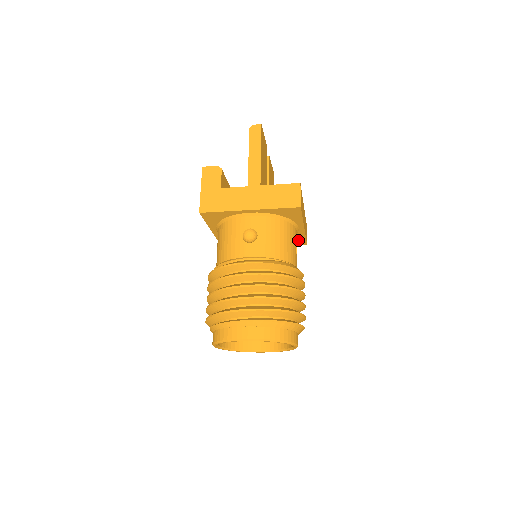
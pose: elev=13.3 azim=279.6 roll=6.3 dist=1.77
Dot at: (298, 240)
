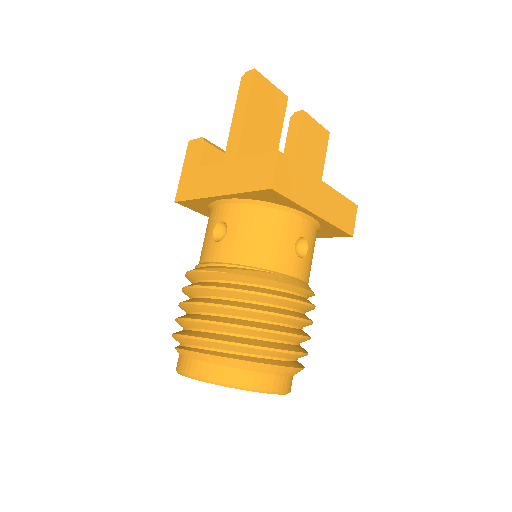
Dot at: (333, 231)
